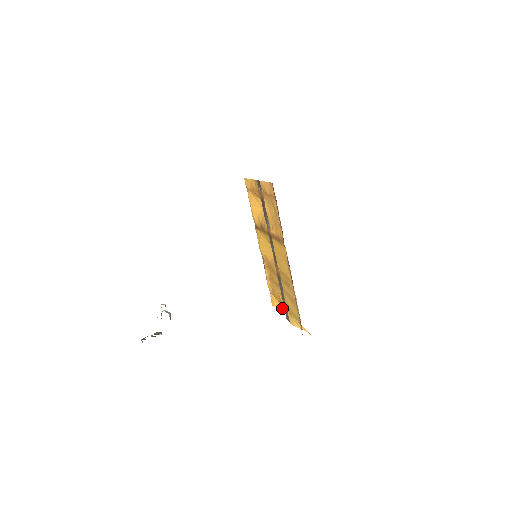
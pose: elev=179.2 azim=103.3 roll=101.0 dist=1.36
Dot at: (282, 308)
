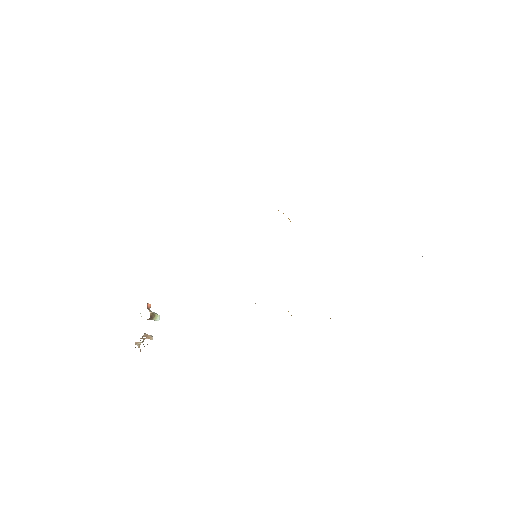
Dot at: occluded
